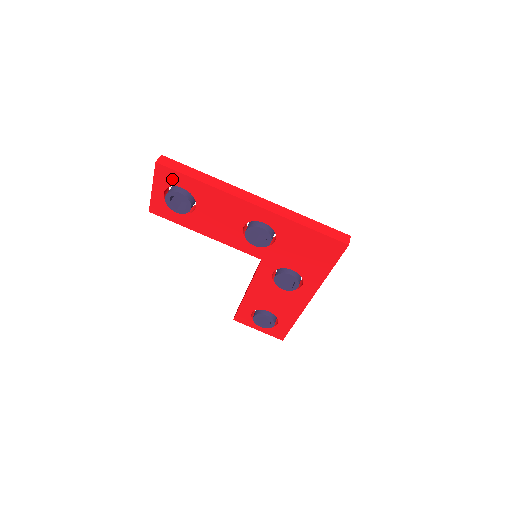
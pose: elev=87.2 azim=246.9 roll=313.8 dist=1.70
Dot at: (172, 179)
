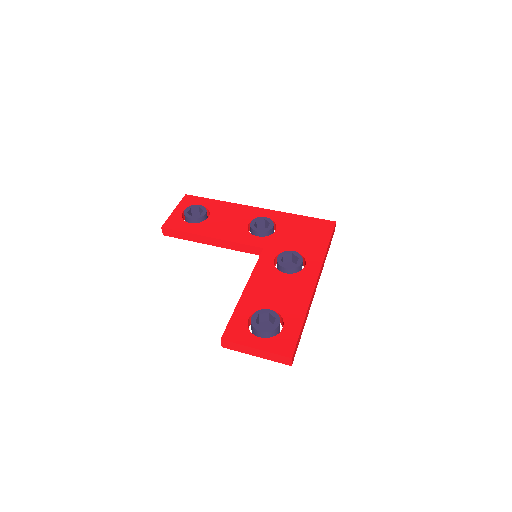
Dot at: (195, 202)
